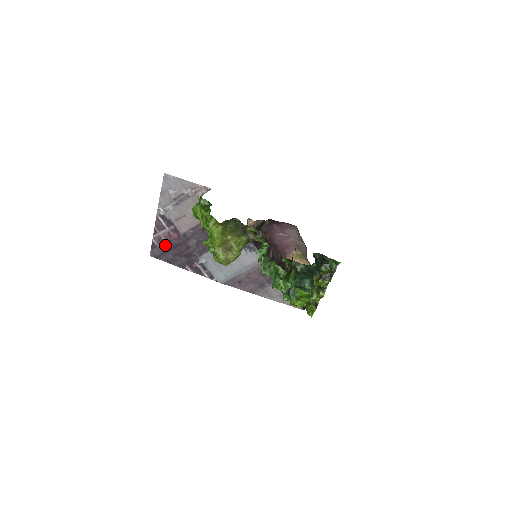
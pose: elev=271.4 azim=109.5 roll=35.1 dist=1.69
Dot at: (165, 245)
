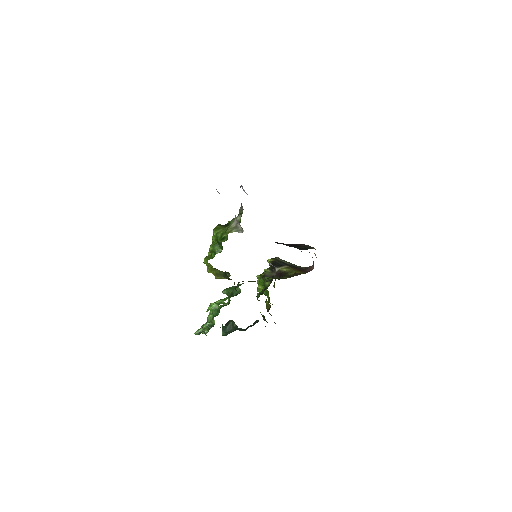
Dot at: occluded
